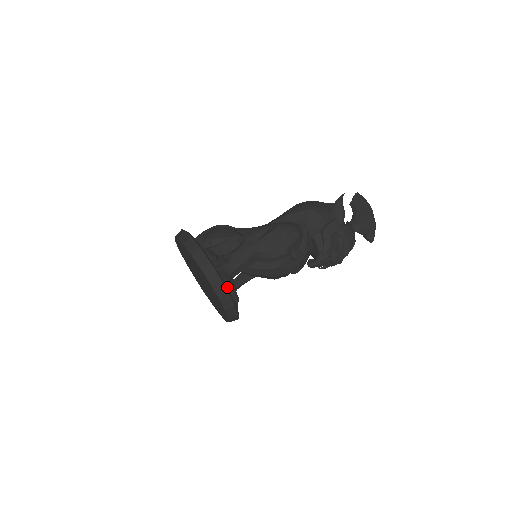
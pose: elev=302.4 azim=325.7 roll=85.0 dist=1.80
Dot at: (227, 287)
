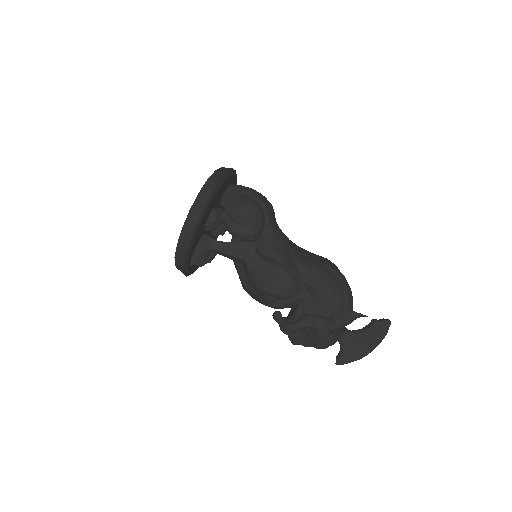
Dot at: (188, 259)
